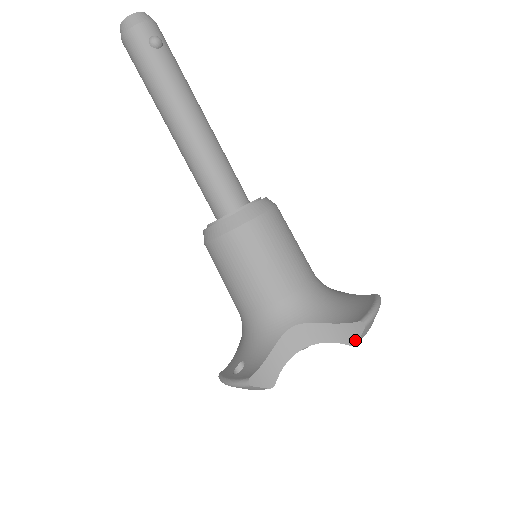
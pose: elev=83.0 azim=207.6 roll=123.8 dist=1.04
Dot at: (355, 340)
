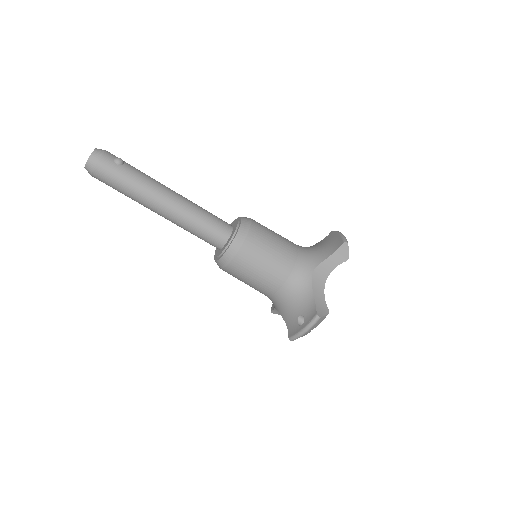
Dot at: (347, 256)
